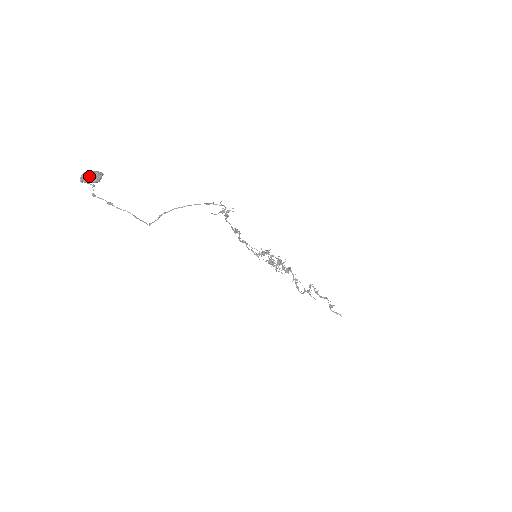
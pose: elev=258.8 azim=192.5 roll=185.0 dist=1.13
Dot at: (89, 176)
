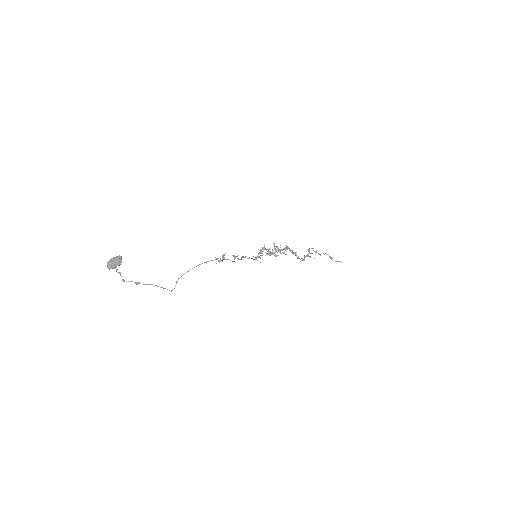
Dot at: (113, 263)
